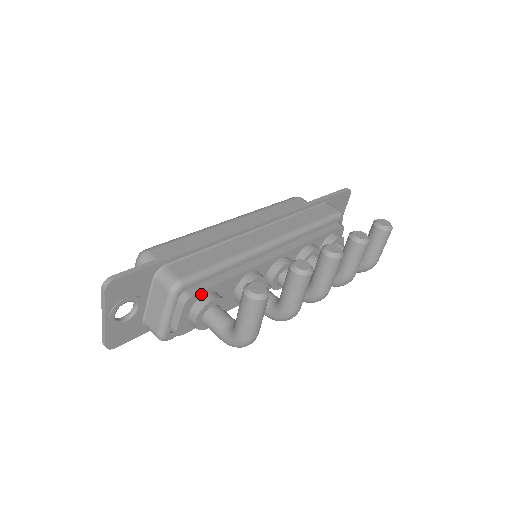
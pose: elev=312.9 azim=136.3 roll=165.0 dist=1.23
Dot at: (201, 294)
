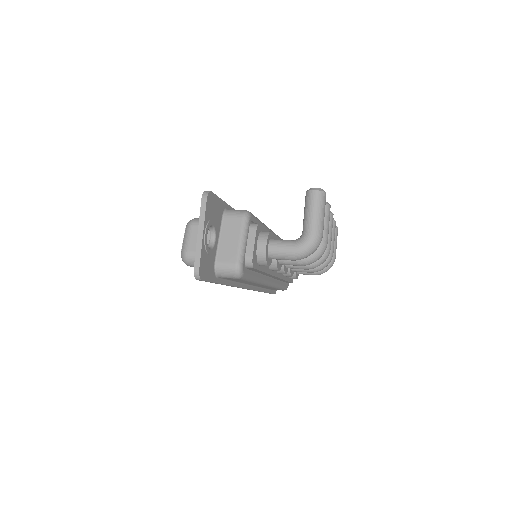
Dot at: (261, 229)
